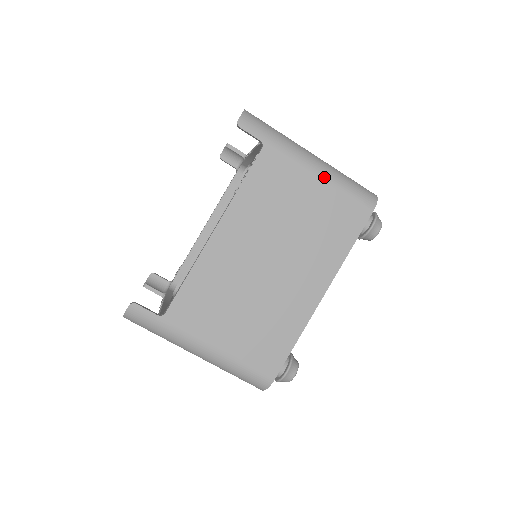
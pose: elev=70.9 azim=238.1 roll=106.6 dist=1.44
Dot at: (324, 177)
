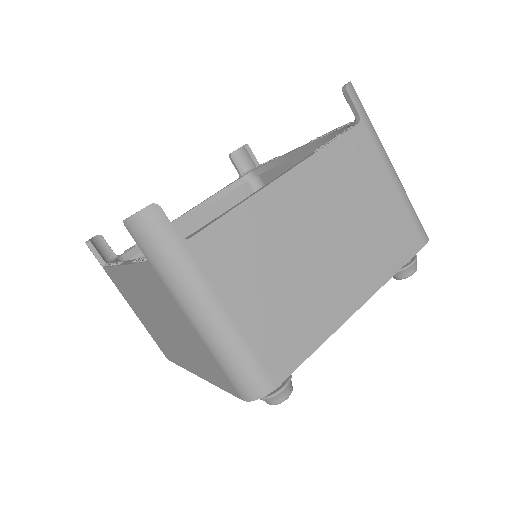
Dot at: (398, 186)
